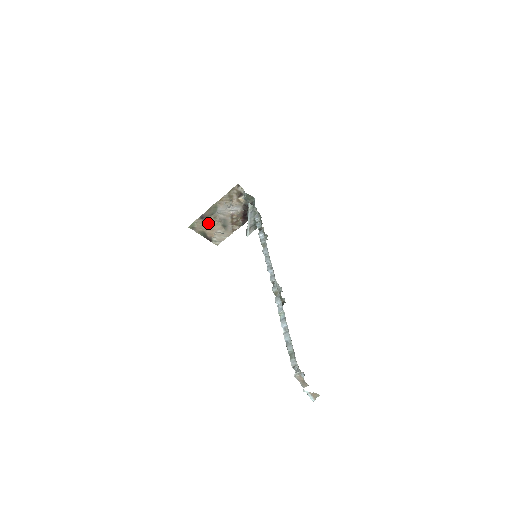
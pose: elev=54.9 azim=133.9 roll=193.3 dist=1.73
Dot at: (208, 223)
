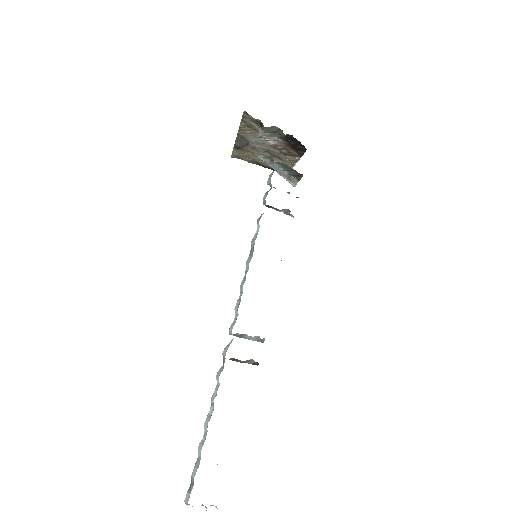
Dot at: (251, 153)
